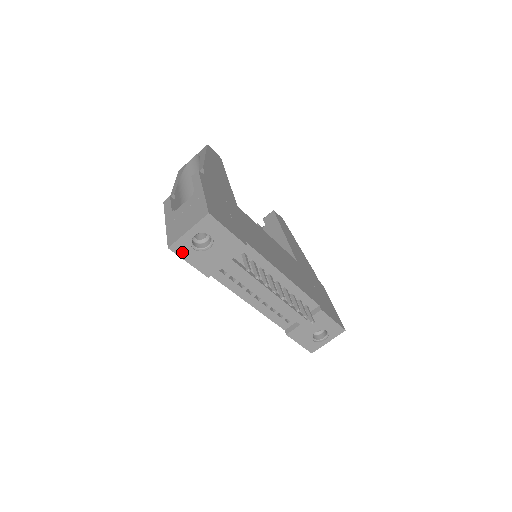
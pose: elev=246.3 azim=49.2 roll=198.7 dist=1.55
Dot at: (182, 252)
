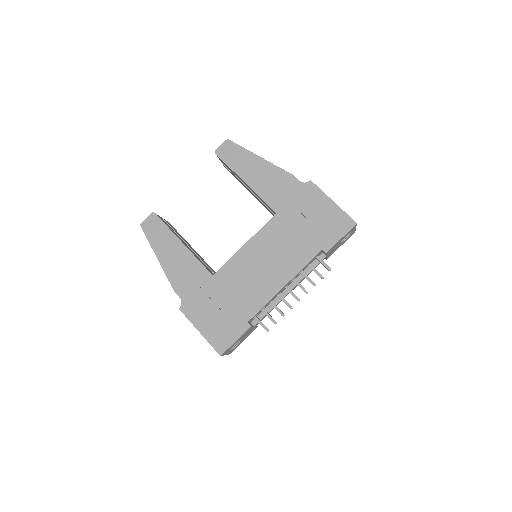
Dot at: (235, 348)
